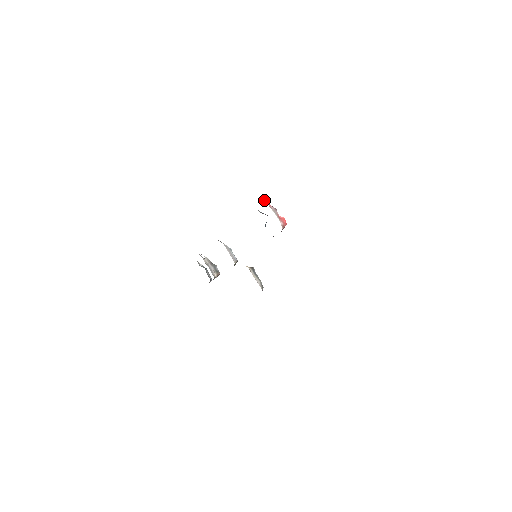
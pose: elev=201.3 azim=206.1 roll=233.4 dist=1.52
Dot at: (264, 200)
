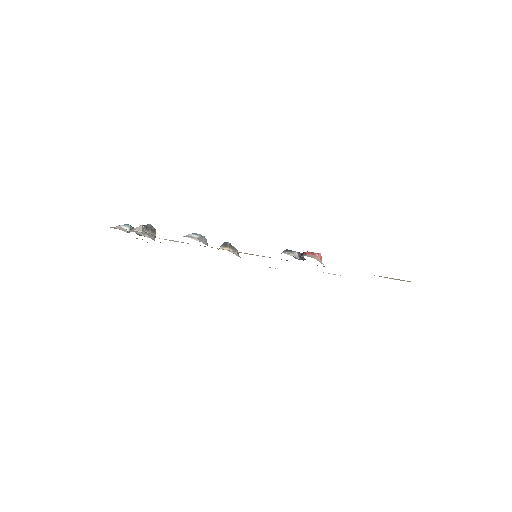
Dot at: (314, 258)
